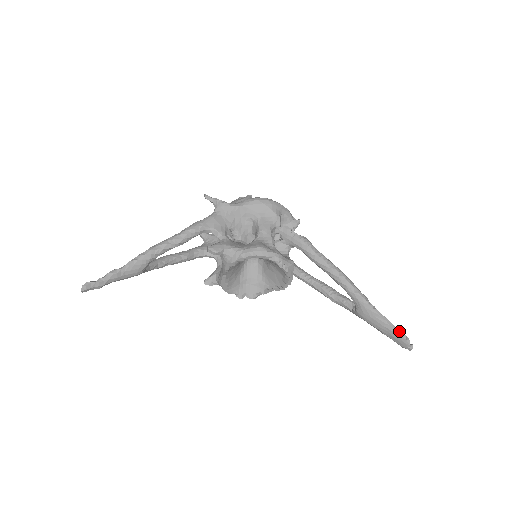
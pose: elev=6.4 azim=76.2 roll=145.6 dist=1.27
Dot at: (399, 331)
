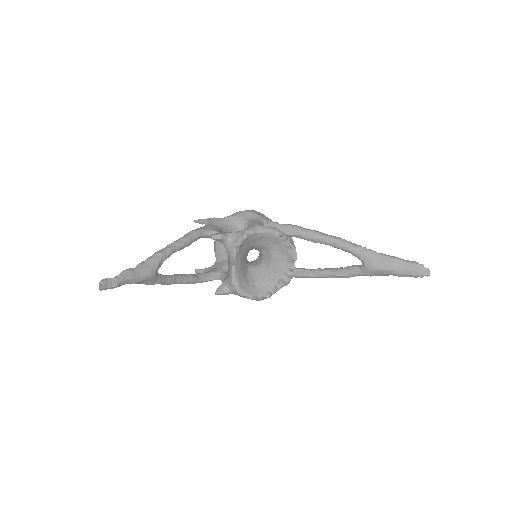
Dot at: (409, 261)
